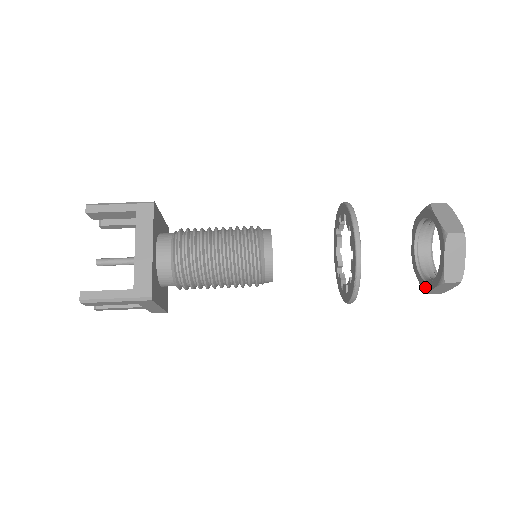
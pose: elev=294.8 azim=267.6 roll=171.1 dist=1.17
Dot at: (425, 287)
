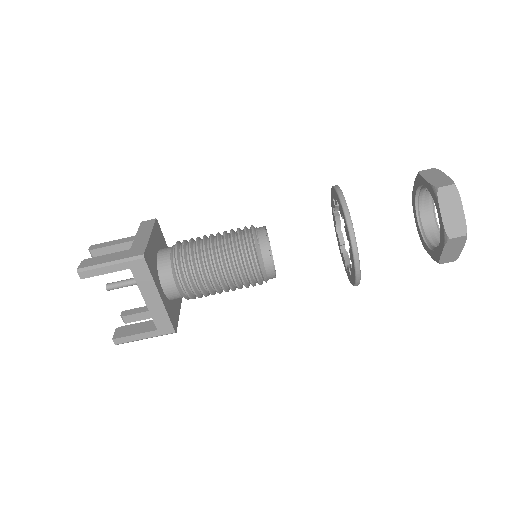
Dot at: (421, 241)
